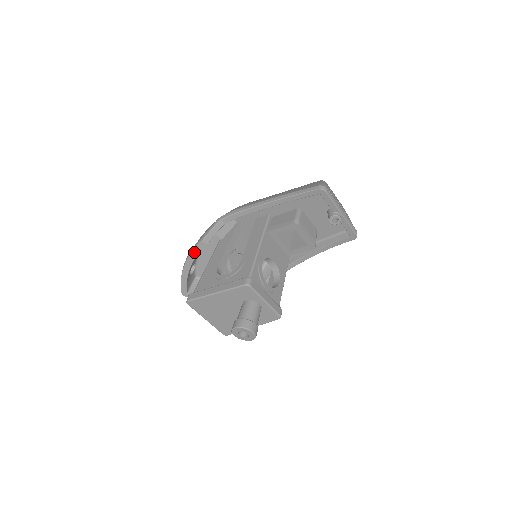
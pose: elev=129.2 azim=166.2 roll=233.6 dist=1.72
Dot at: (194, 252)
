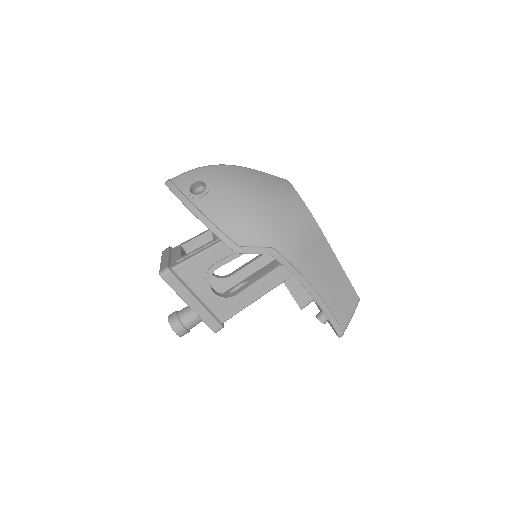
Dot at: (217, 236)
